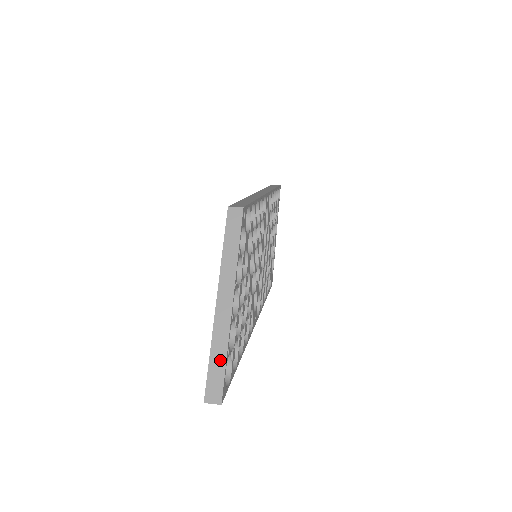
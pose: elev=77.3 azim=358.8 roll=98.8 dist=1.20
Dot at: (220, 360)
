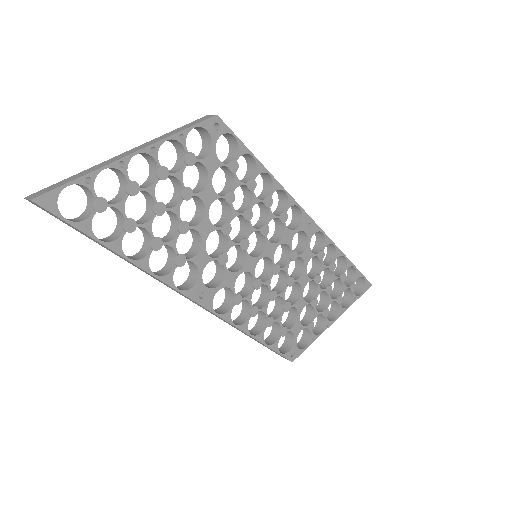
Dot at: (73, 178)
